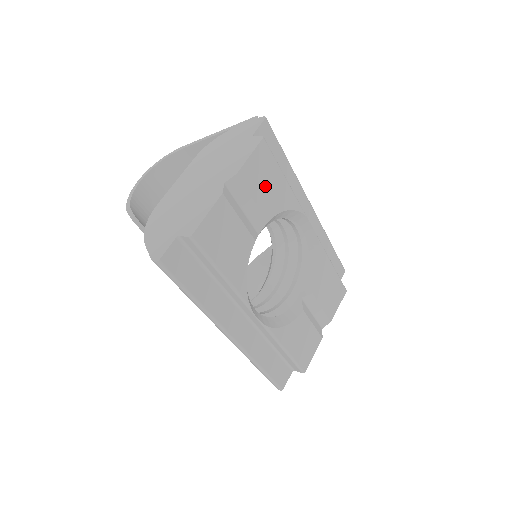
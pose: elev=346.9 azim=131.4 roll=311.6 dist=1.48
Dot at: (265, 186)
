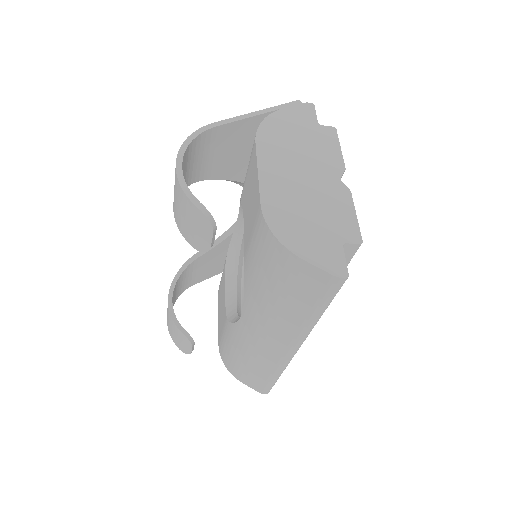
Dot at: occluded
